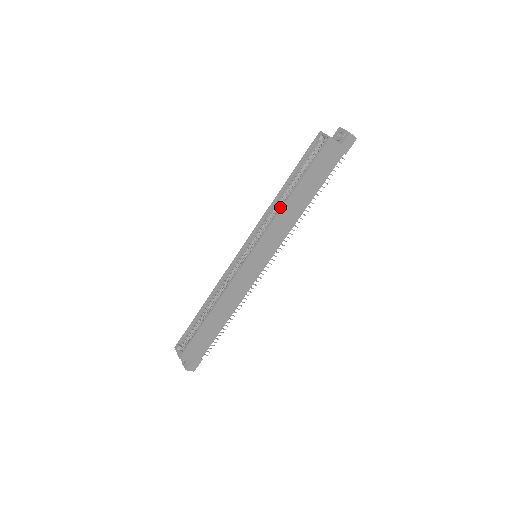
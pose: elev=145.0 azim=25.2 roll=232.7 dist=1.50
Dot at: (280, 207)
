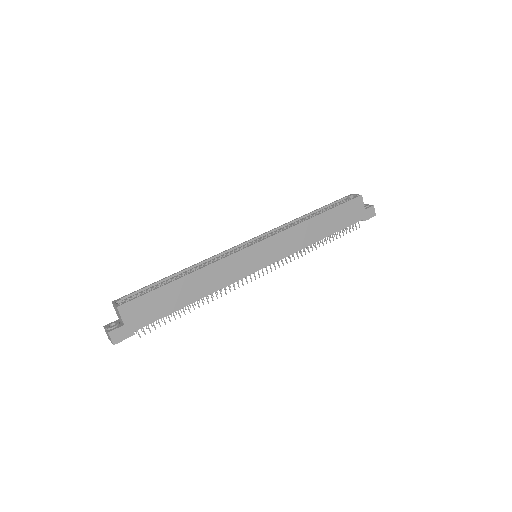
Dot at: occluded
